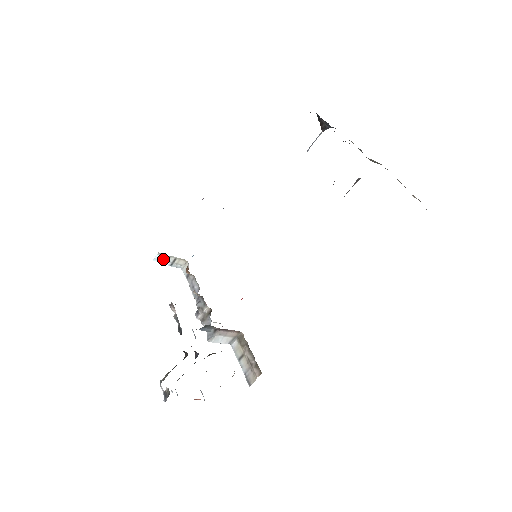
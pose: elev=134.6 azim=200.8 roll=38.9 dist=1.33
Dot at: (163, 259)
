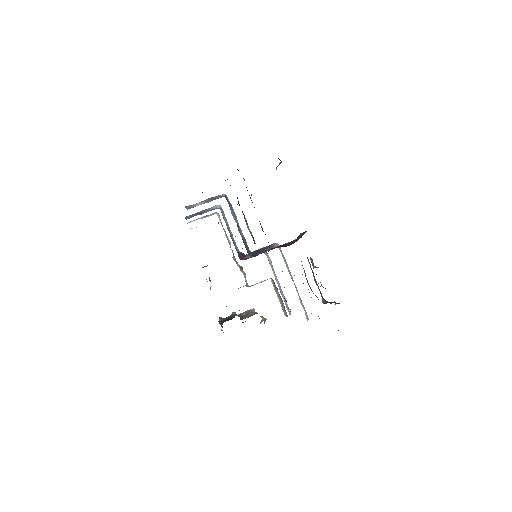
Dot at: (195, 220)
